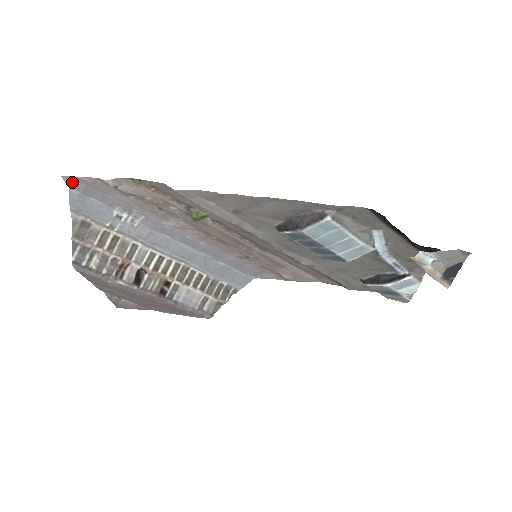
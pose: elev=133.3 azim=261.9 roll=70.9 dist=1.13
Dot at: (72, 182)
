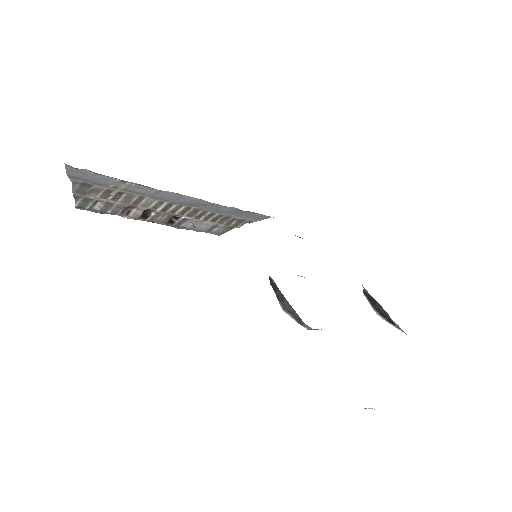
Dot at: occluded
